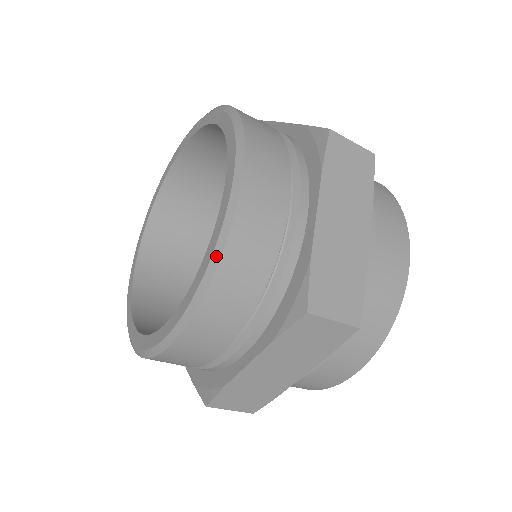
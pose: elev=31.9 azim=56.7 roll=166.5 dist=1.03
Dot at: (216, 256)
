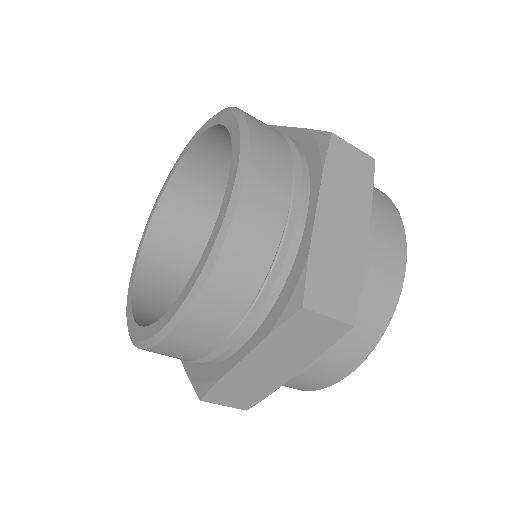
Dot at: (242, 122)
